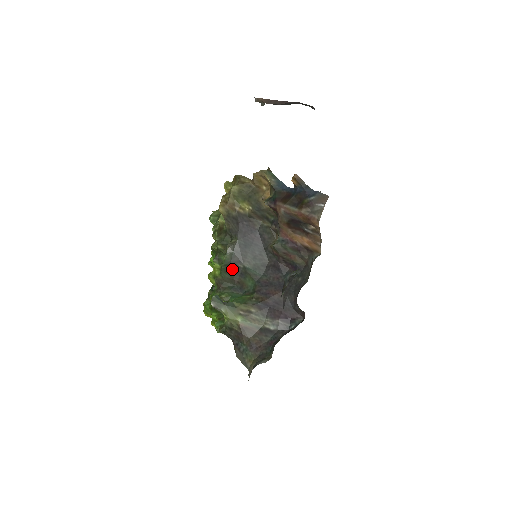
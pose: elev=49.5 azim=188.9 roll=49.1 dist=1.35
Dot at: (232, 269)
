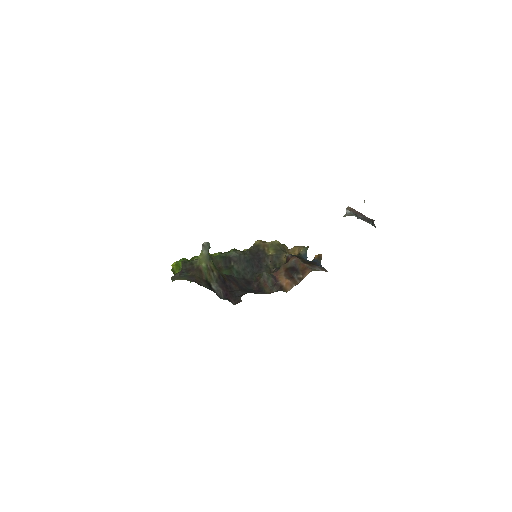
Dot at: (226, 259)
